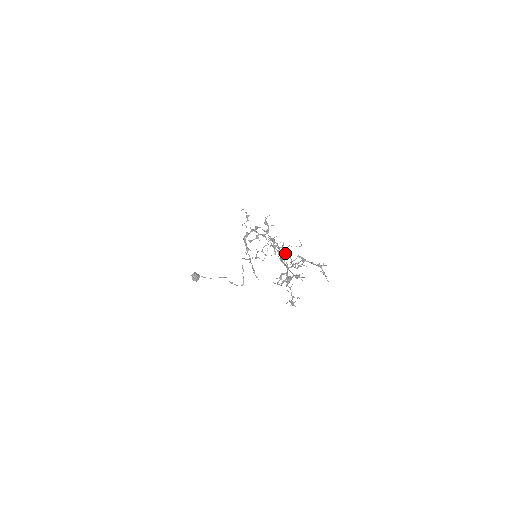
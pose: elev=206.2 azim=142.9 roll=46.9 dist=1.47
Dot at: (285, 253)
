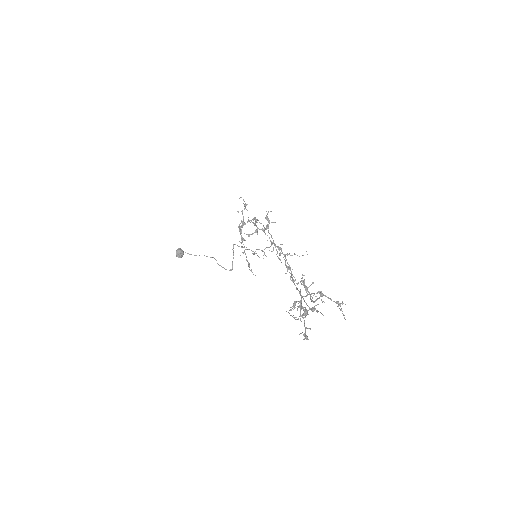
Dot at: (304, 287)
